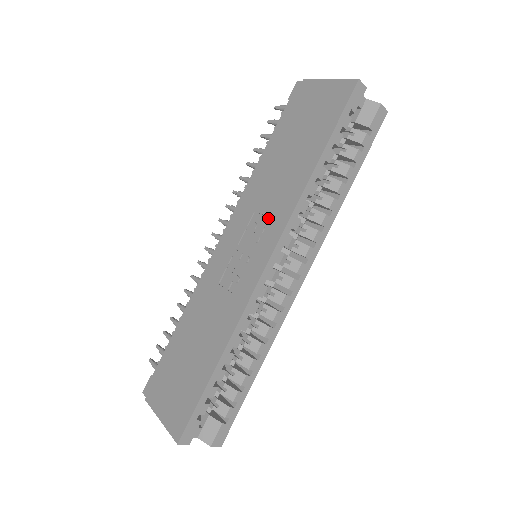
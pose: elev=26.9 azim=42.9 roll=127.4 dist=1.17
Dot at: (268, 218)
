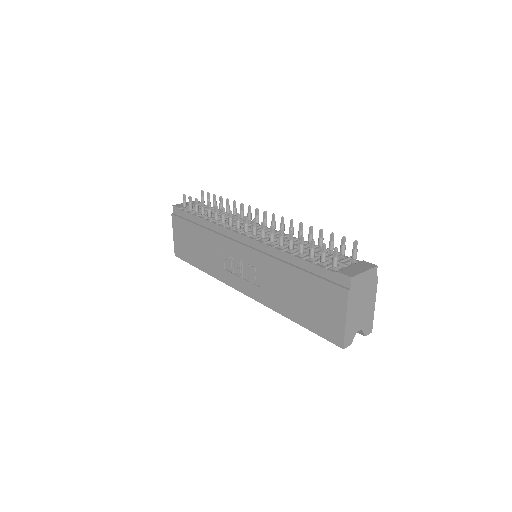
Dot at: (260, 284)
